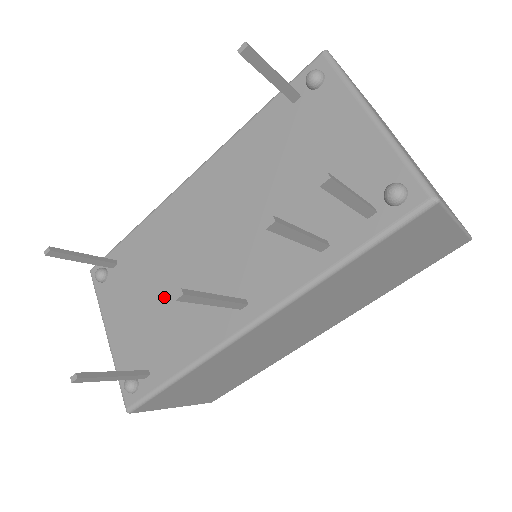
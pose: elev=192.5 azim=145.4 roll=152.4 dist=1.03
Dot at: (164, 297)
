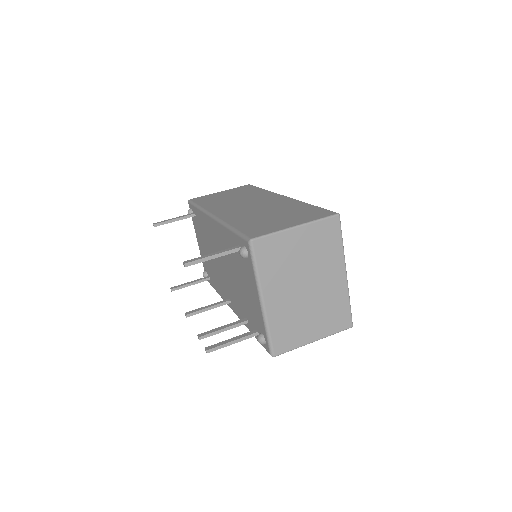
Dot at: occluded
